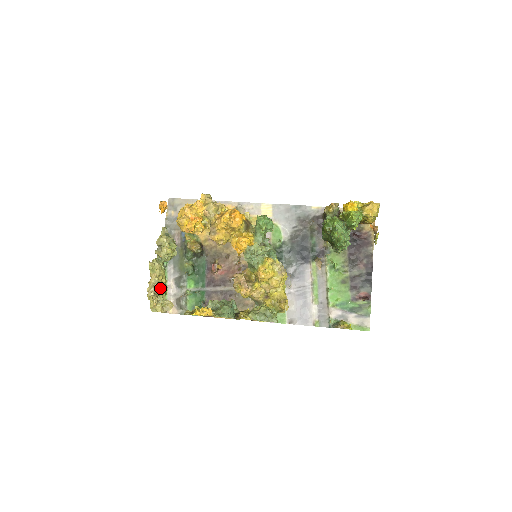
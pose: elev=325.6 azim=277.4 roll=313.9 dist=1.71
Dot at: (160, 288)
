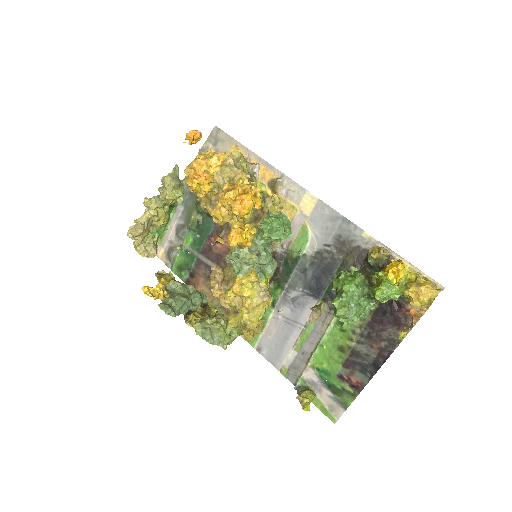
Dot at: (156, 228)
